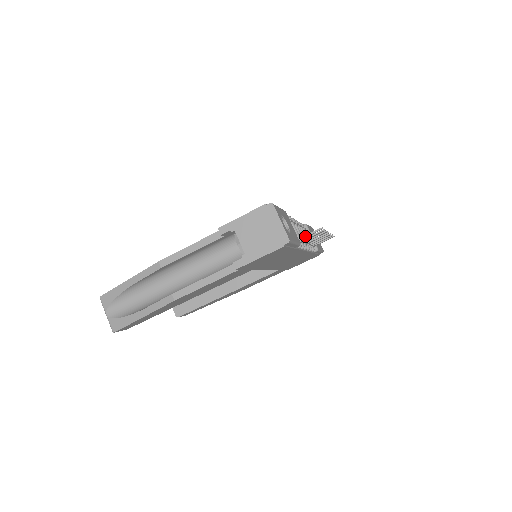
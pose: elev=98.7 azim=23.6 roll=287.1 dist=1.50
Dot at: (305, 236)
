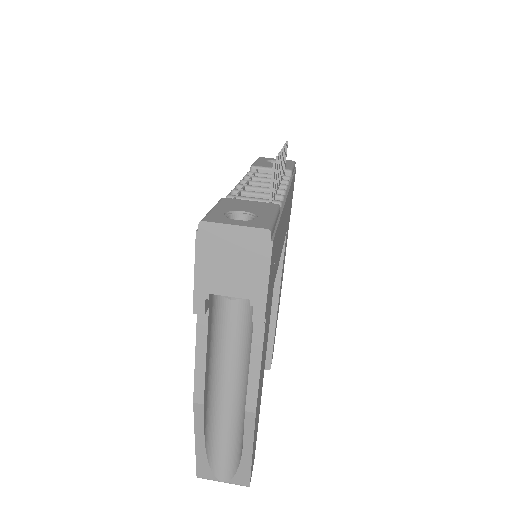
Dot at: (271, 191)
